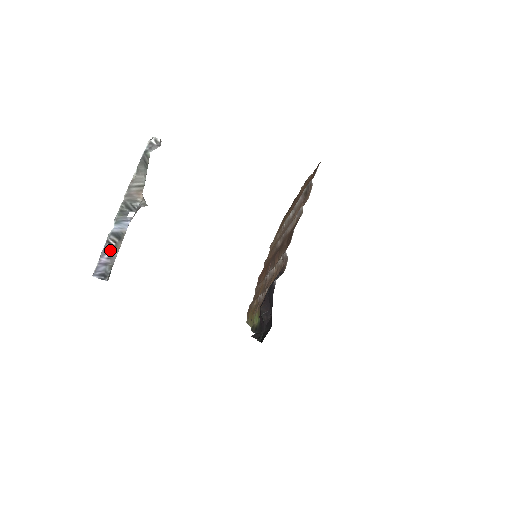
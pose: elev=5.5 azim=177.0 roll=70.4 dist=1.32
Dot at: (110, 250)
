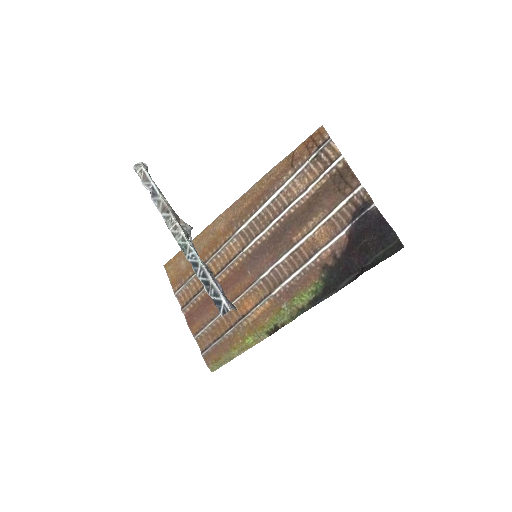
Dot at: (214, 278)
